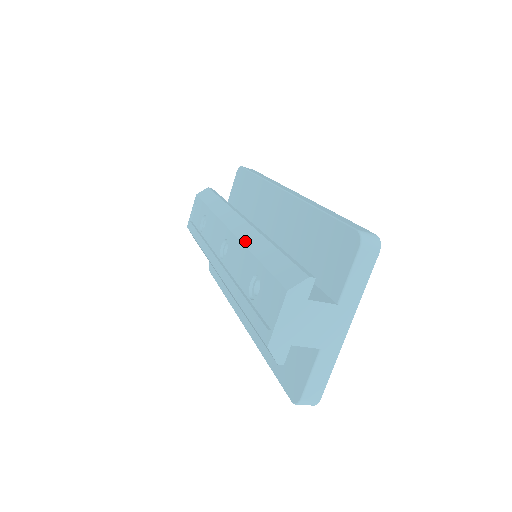
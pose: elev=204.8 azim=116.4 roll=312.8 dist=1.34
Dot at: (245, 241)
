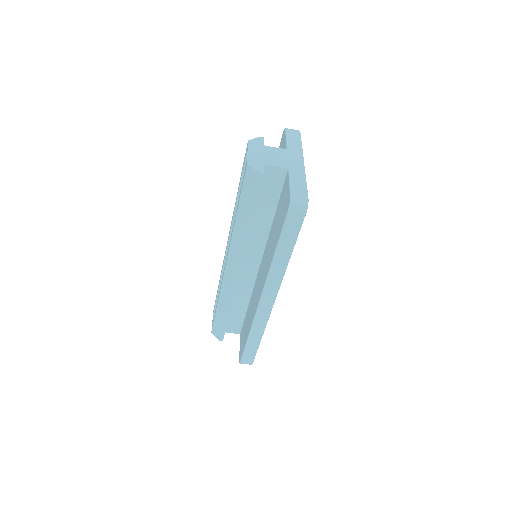
Dot at: occluded
